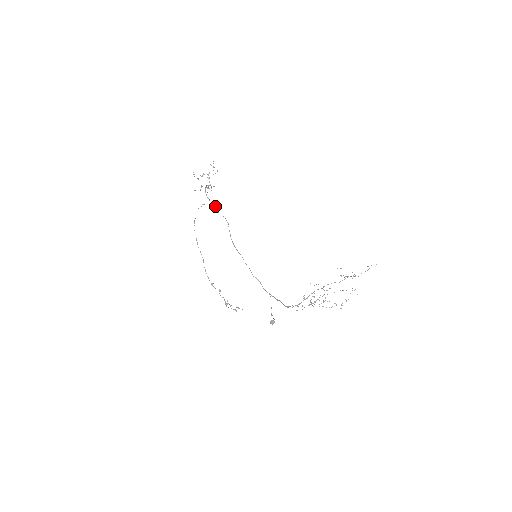
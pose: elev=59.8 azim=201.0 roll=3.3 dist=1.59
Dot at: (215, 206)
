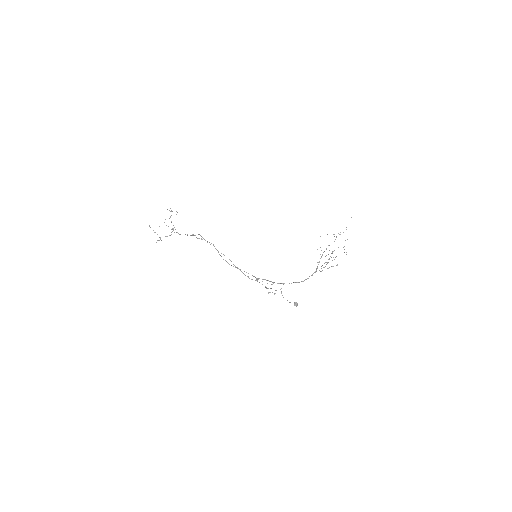
Dot at: (195, 235)
